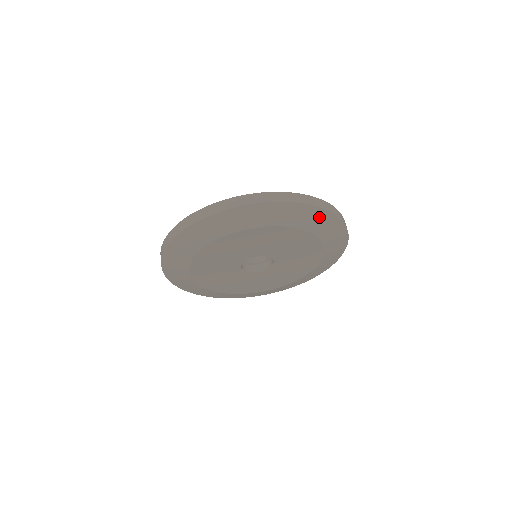
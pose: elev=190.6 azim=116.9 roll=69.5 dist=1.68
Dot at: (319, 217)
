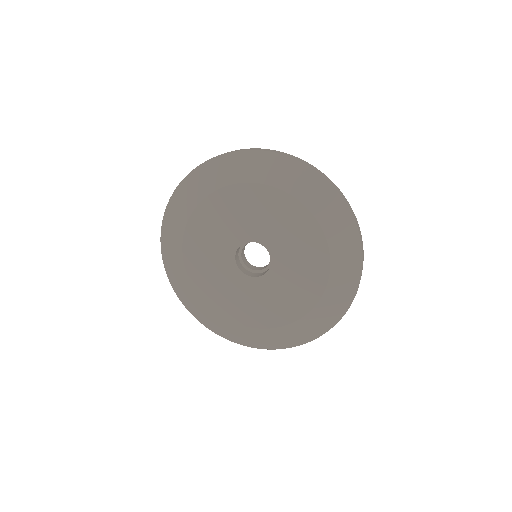
Dot at: (244, 162)
